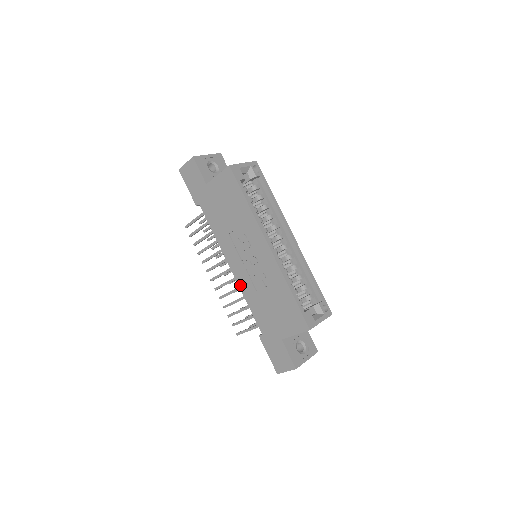
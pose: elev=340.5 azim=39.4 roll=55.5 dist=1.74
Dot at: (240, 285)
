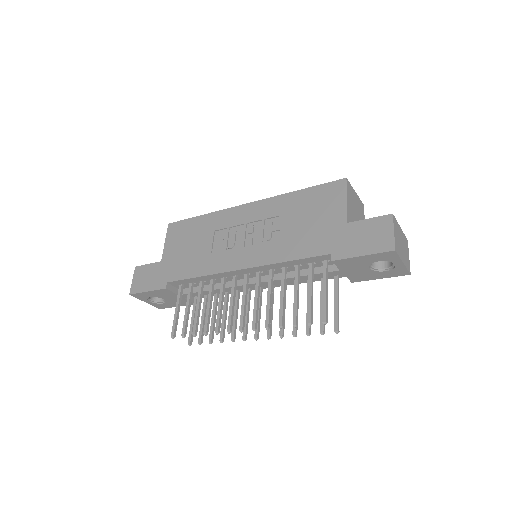
Dot at: (263, 263)
